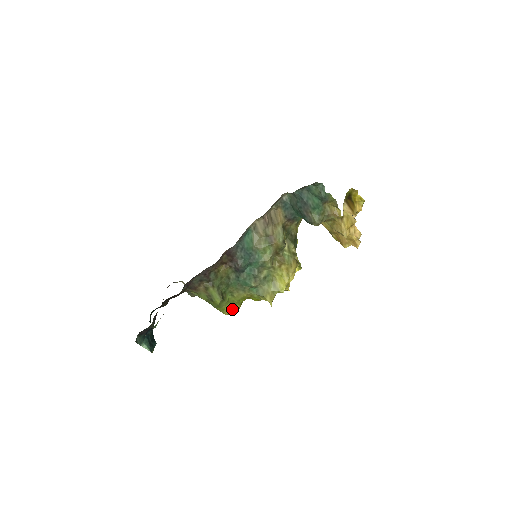
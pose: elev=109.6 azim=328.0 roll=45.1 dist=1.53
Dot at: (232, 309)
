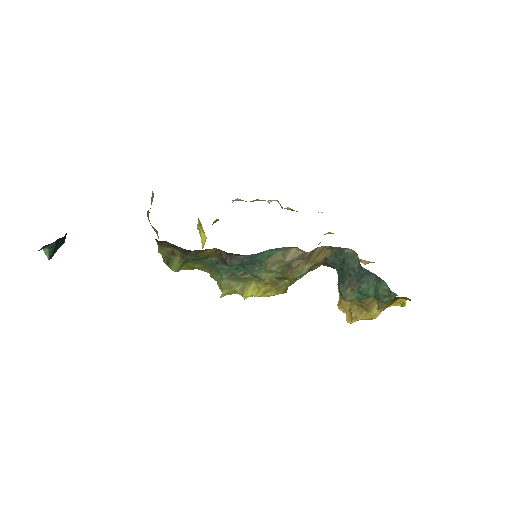
Dot at: occluded
